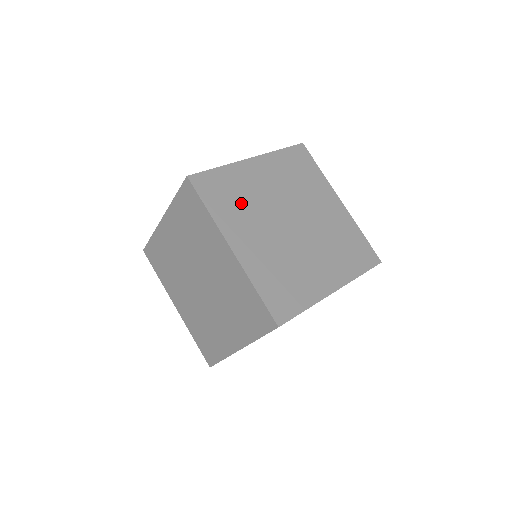
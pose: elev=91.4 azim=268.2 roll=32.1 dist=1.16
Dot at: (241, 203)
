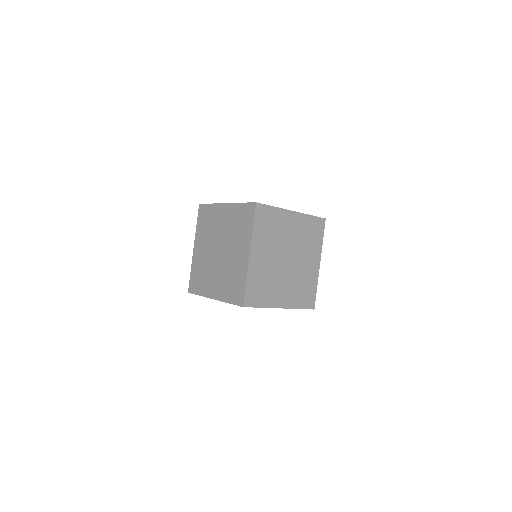
Dot at: (271, 233)
